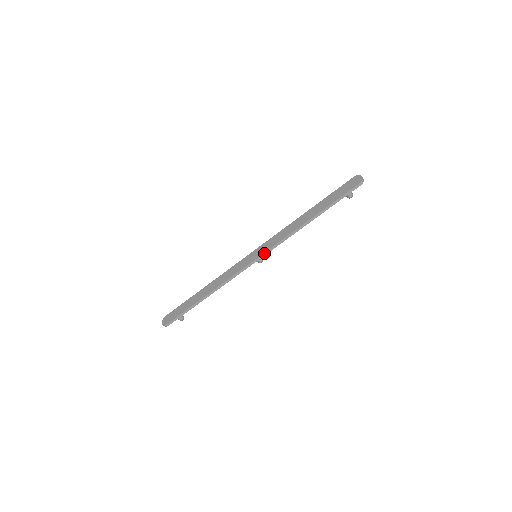
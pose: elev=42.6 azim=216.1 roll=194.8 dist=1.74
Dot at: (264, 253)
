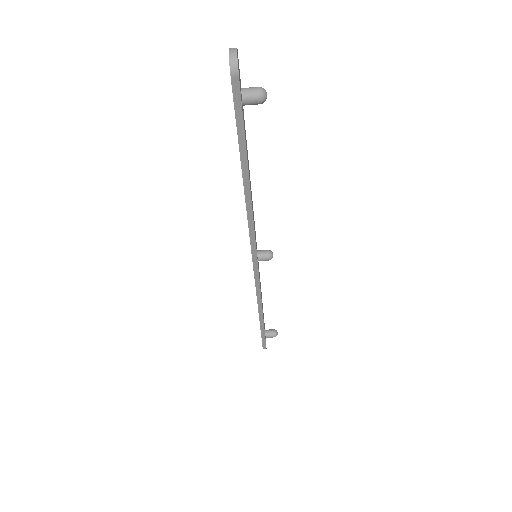
Dot at: (252, 255)
